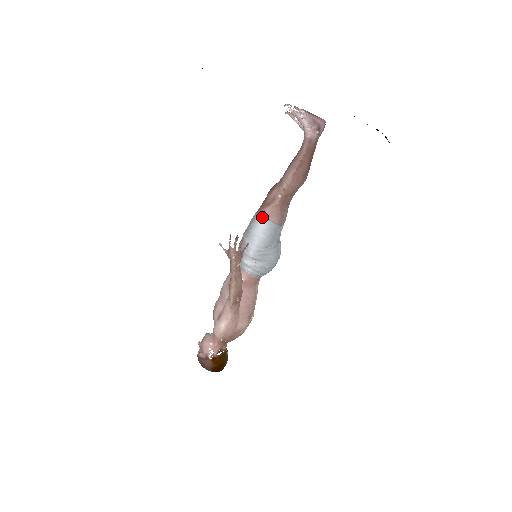
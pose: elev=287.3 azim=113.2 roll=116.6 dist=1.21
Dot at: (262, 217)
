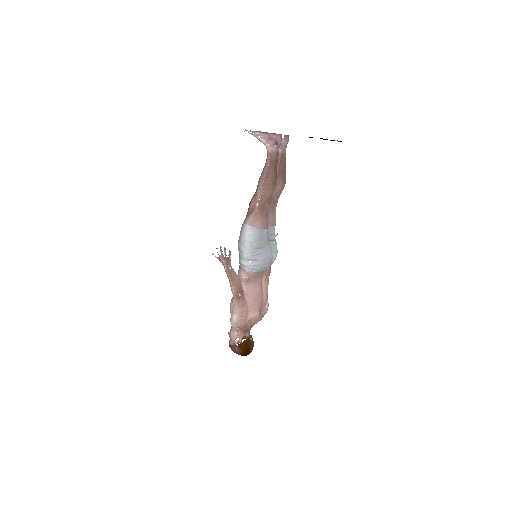
Dot at: (247, 225)
